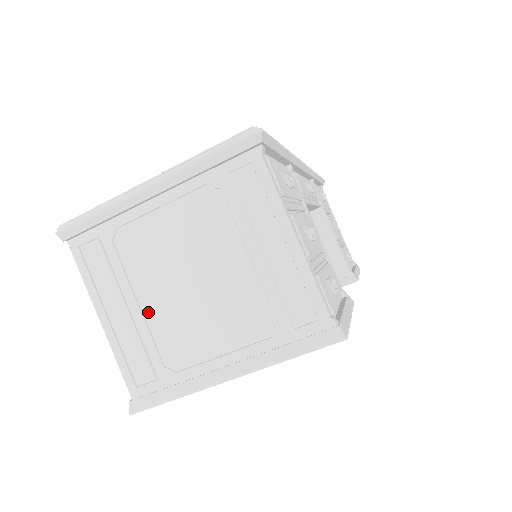
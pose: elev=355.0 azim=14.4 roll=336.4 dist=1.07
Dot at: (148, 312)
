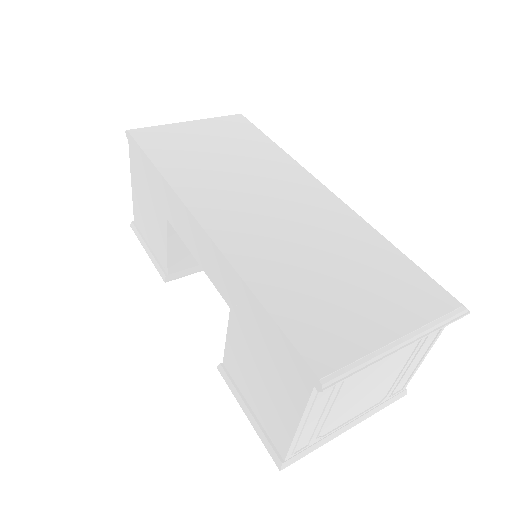
Dot at: (332, 412)
